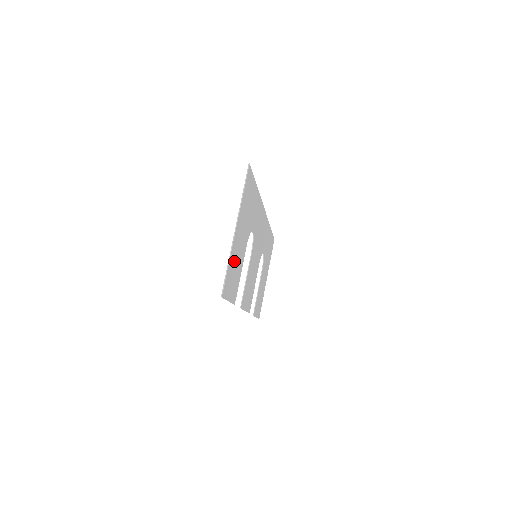
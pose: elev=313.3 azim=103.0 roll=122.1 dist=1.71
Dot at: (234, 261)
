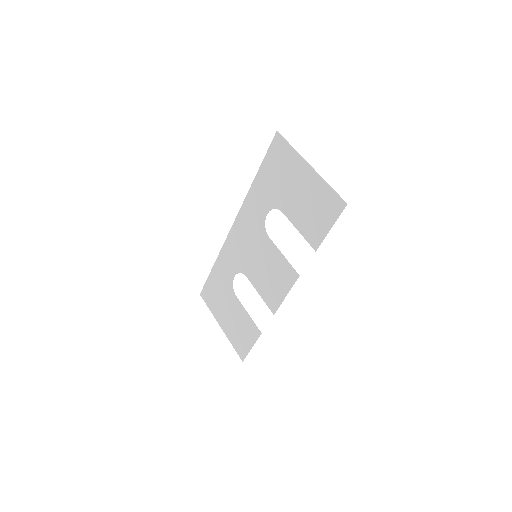
Dot at: (315, 197)
